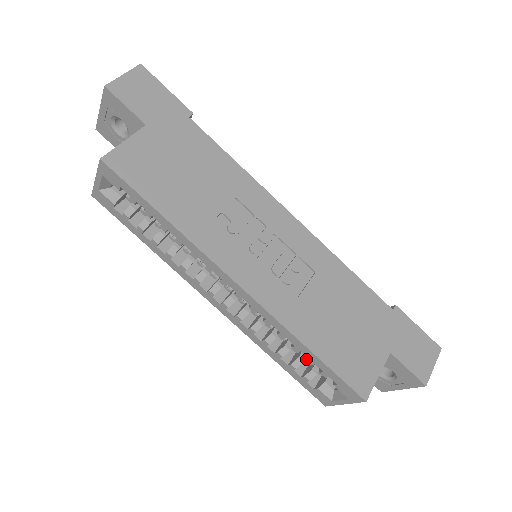
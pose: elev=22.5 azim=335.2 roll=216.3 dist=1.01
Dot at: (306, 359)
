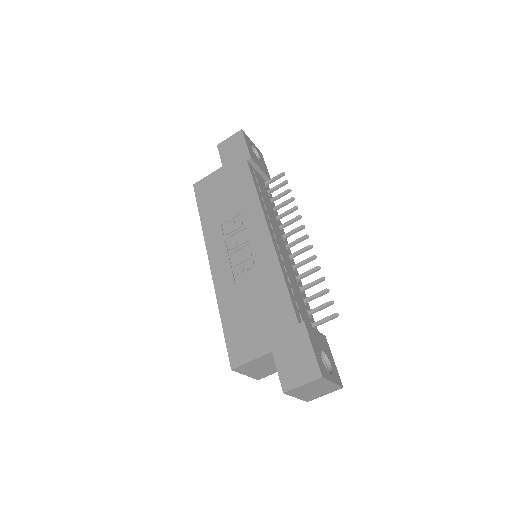
Dot at: occluded
